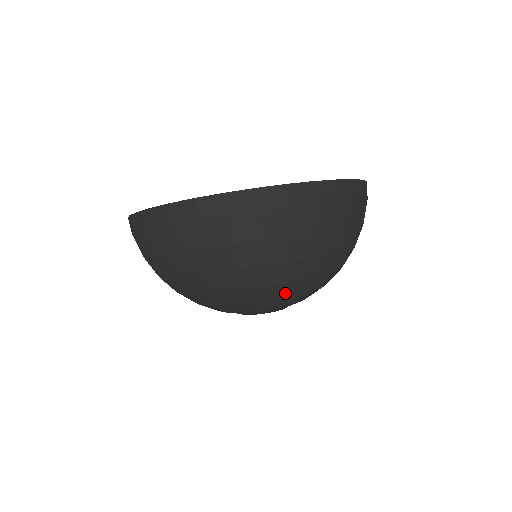
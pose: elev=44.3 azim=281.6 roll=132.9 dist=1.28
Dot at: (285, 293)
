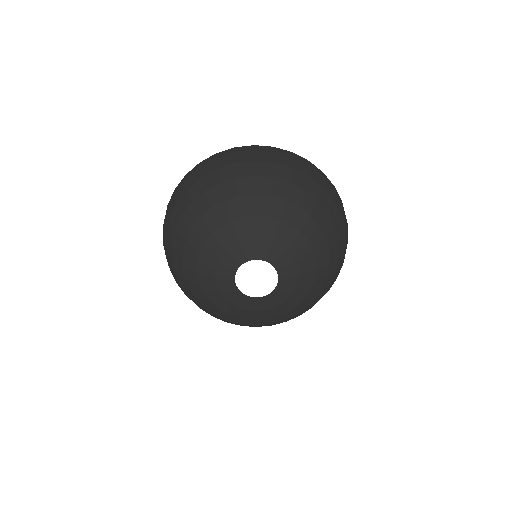
Dot at: (258, 210)
